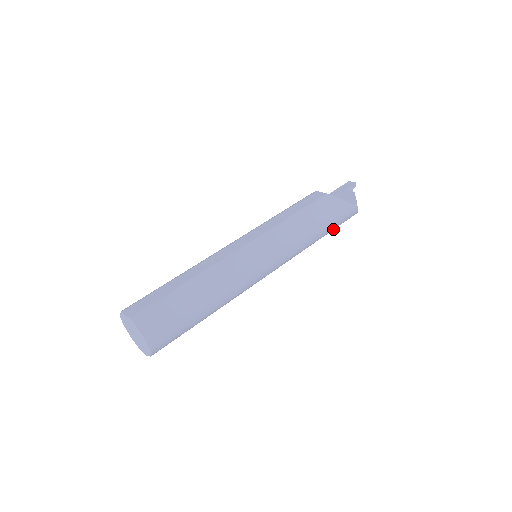
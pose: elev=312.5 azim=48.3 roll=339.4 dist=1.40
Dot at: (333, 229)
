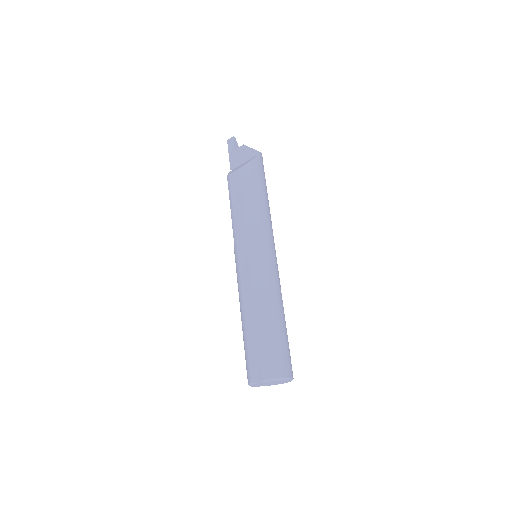
Dot at: occluded
